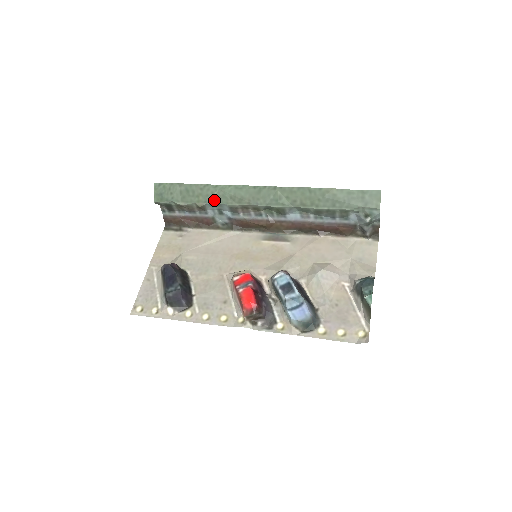
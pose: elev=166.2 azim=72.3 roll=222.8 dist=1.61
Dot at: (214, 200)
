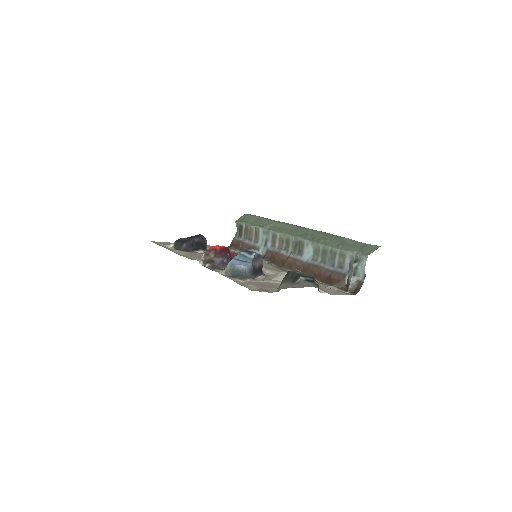
Dot at: (268, 227)
